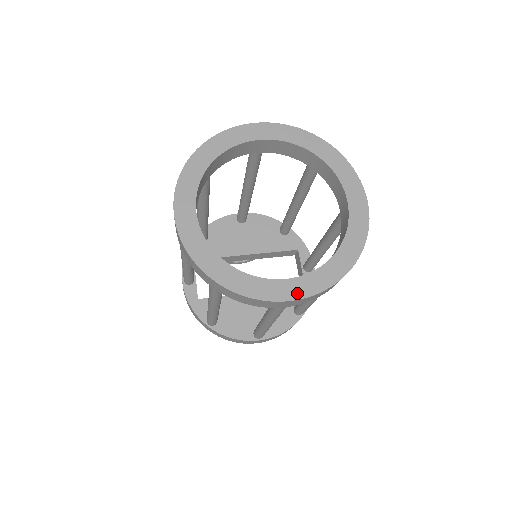
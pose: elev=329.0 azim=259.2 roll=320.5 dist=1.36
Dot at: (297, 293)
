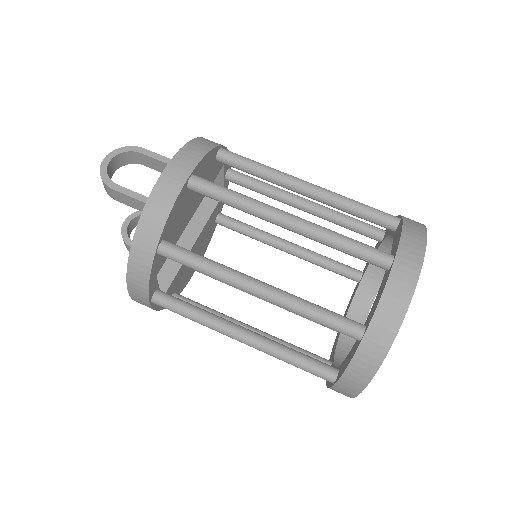
Dot at: occluded
